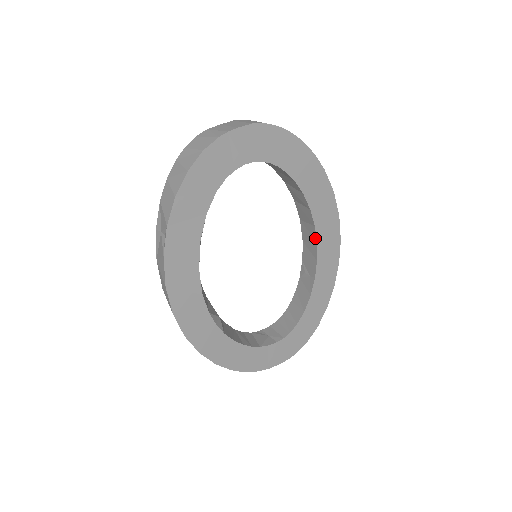
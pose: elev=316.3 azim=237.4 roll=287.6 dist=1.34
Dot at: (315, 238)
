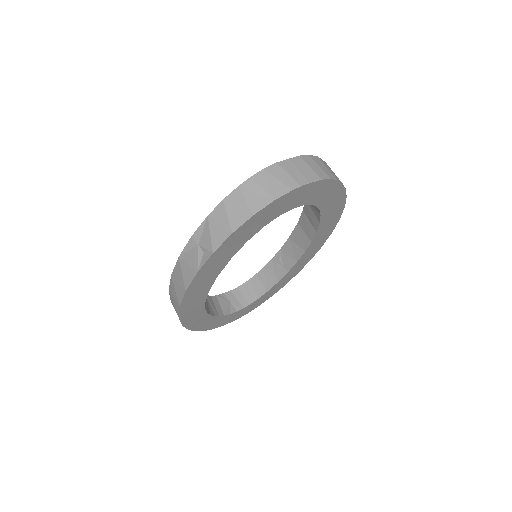
Dot at: (306, 248)
